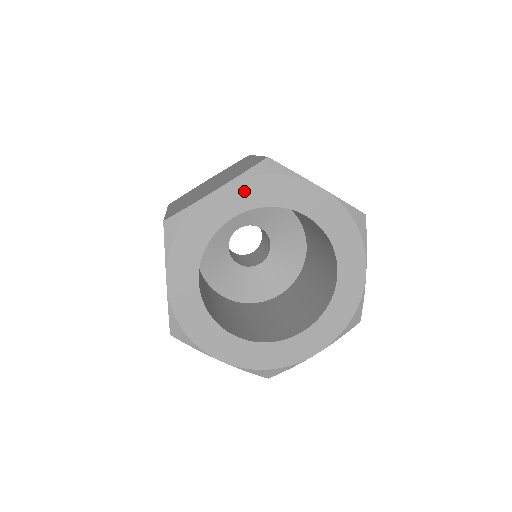
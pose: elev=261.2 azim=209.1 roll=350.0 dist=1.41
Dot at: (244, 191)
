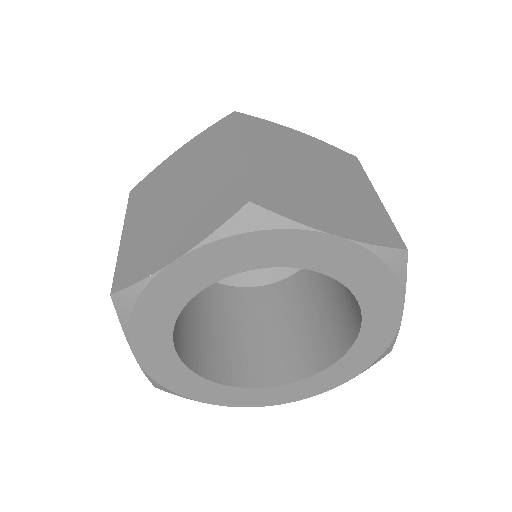
Dot at: (217, 256)
